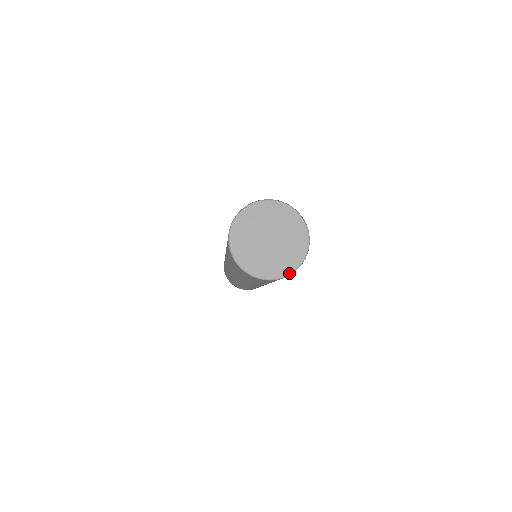
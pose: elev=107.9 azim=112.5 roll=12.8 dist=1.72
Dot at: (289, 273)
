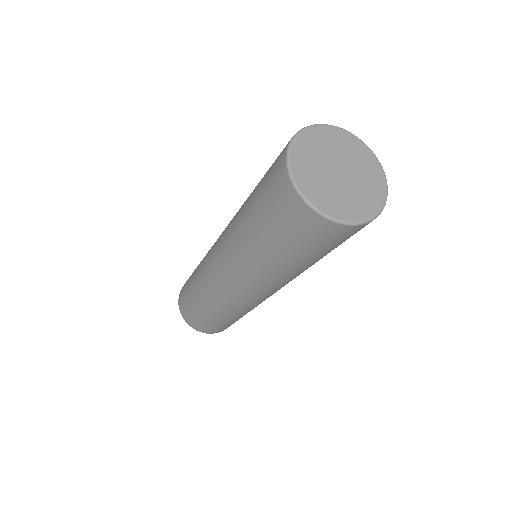
Dot at: (368, 219)
